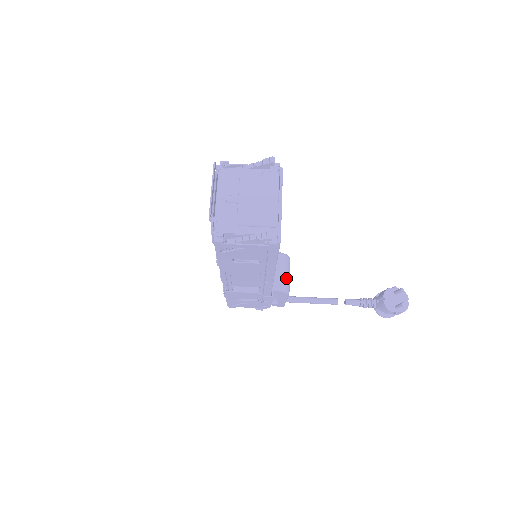
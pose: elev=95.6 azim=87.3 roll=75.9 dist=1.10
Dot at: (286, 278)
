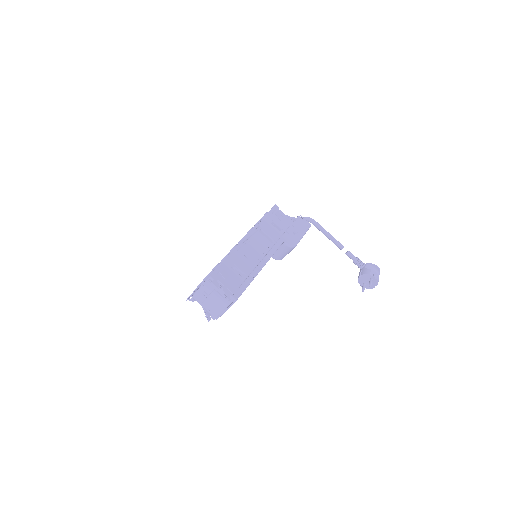
Dot at: (283, 256)
